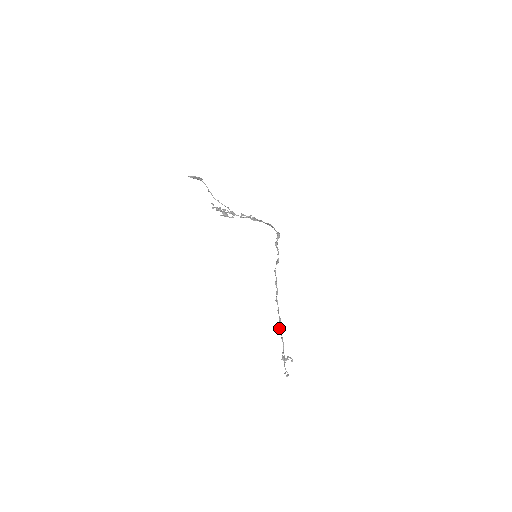
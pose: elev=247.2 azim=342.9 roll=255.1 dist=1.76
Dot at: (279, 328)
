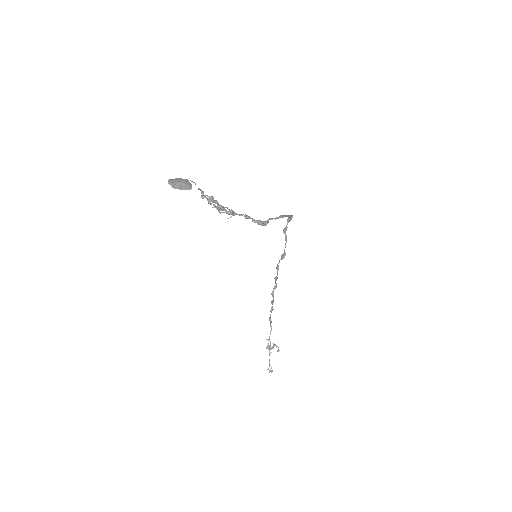
Dot at: (269, 317)
